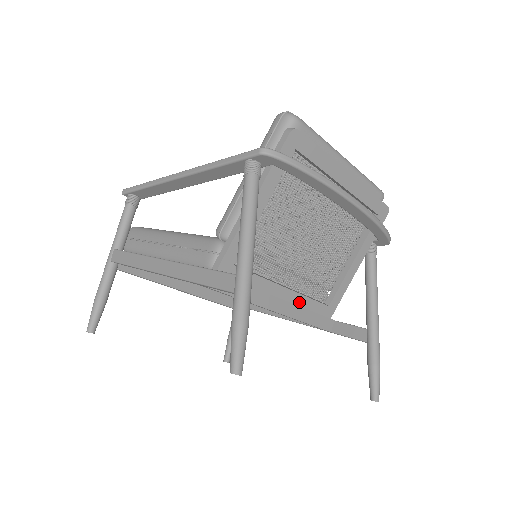
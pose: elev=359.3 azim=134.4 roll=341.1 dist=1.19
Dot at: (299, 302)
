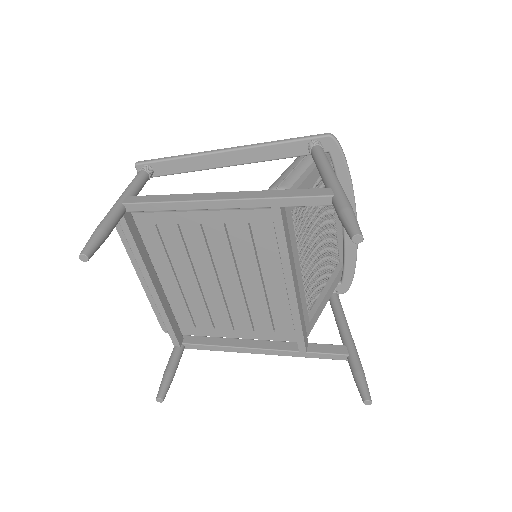
Dot at: (301, 297)
